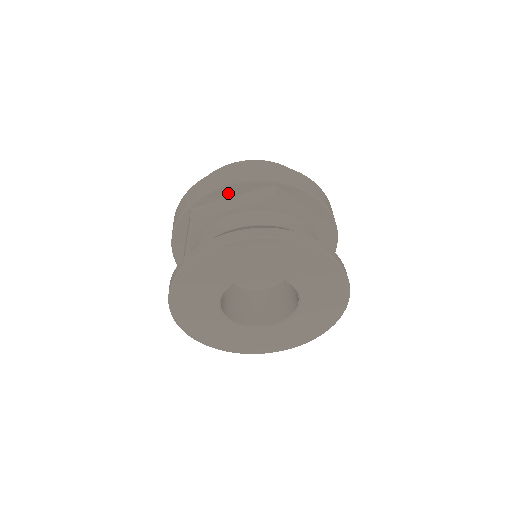
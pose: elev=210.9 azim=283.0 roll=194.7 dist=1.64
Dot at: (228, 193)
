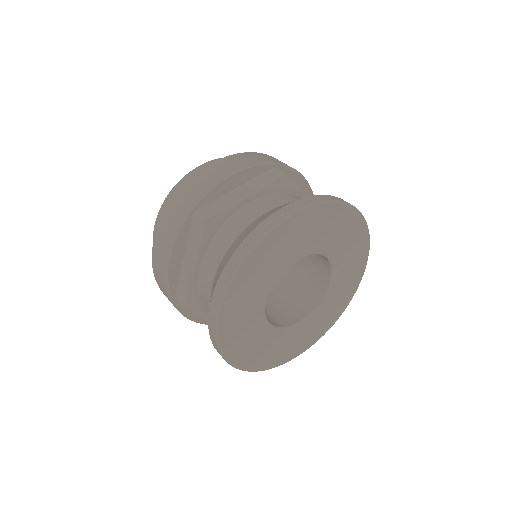
Dot at: (232, 184)
